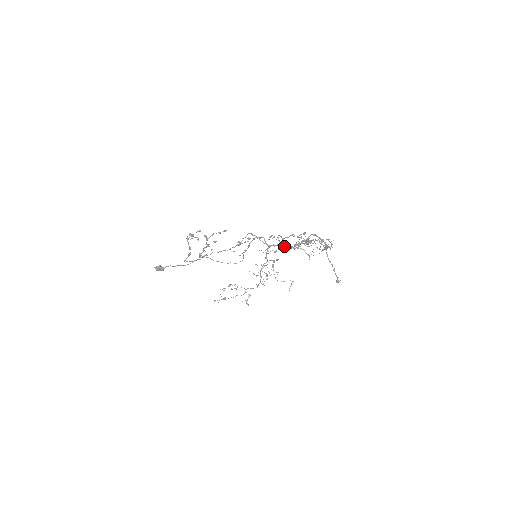
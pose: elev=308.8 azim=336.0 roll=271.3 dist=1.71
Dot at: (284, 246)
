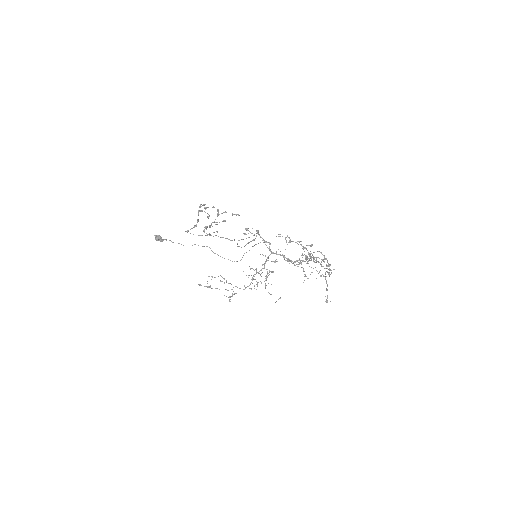
Dot at: occluded
